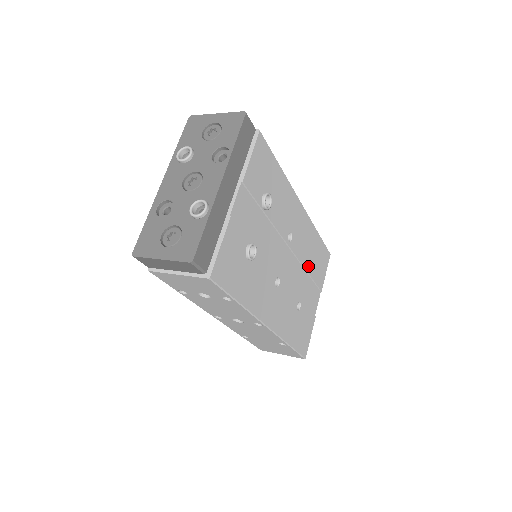
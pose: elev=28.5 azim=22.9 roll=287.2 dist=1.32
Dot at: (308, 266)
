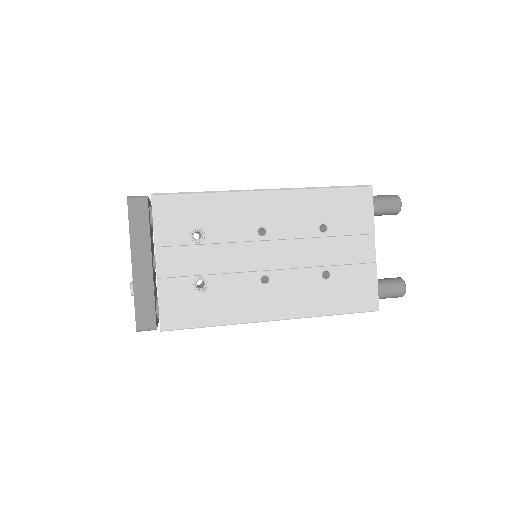
Dot at: (326, 228)
